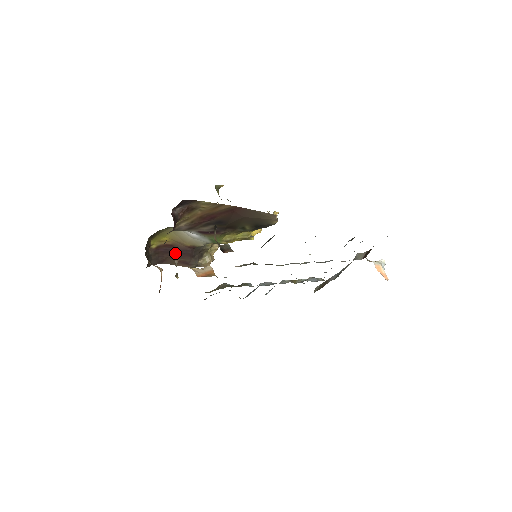
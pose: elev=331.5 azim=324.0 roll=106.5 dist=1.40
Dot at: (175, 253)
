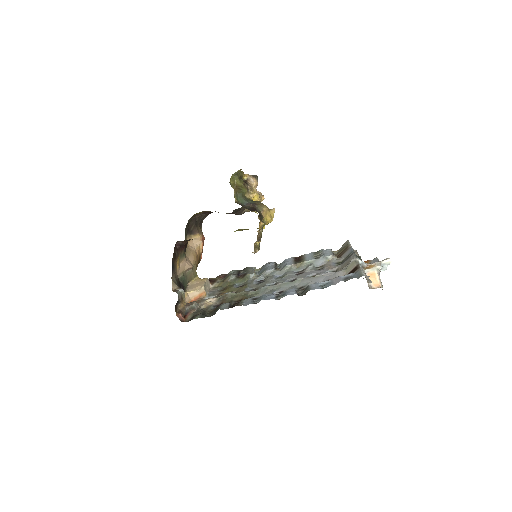
Dot at: (185, 271)
